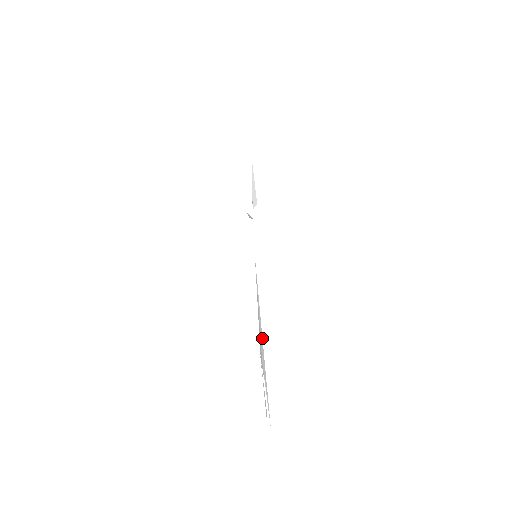
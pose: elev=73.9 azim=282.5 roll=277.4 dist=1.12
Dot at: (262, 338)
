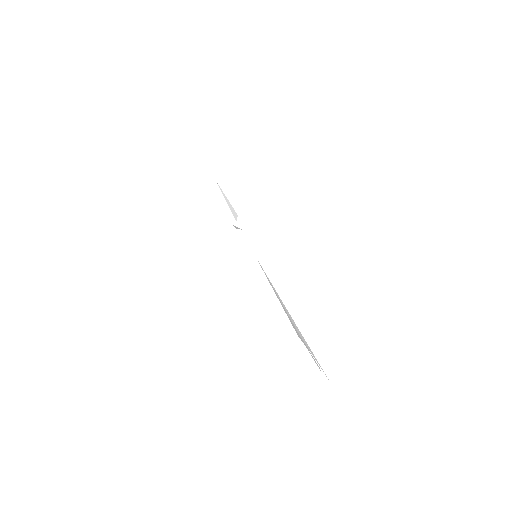
Dot at: (290, 316)
